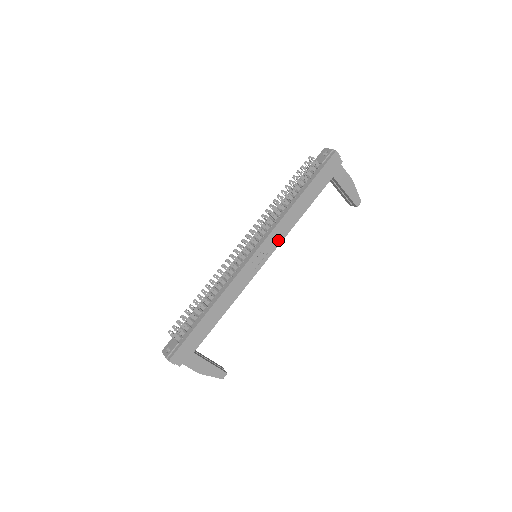
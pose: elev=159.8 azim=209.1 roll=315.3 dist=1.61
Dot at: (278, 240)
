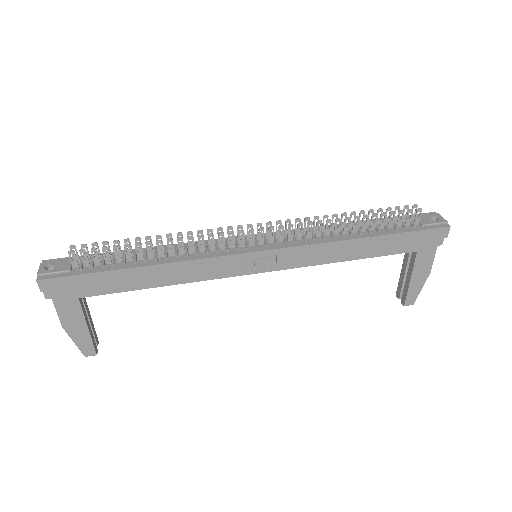
Dot at: (298, 262)
